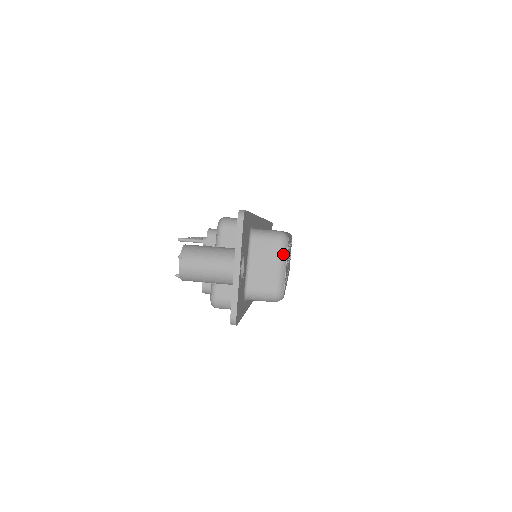
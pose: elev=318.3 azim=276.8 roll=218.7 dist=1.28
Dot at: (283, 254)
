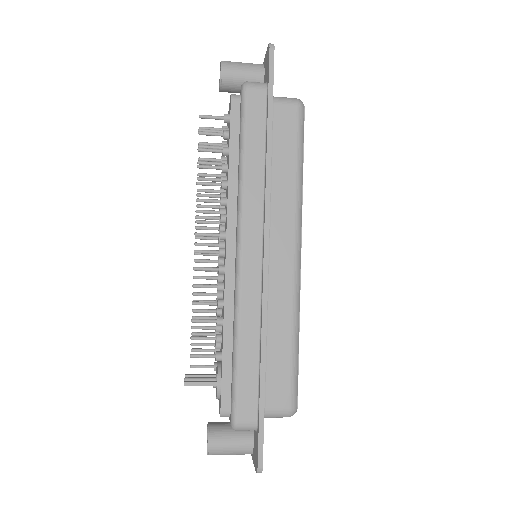
Dot at: occluded
